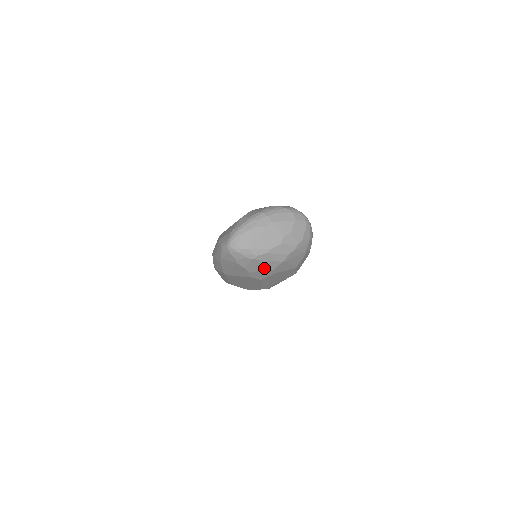
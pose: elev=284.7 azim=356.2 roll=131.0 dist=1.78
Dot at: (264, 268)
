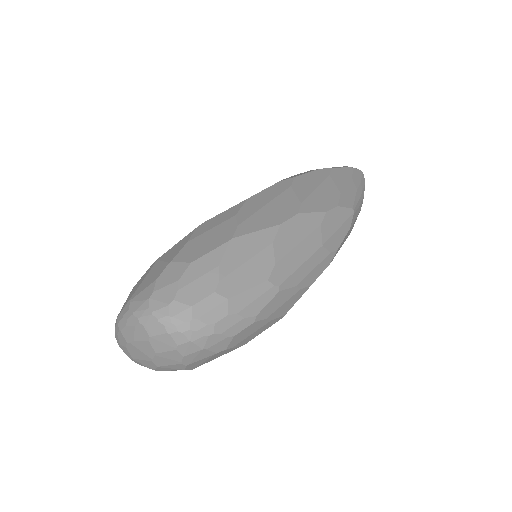
Dot at: occluded
